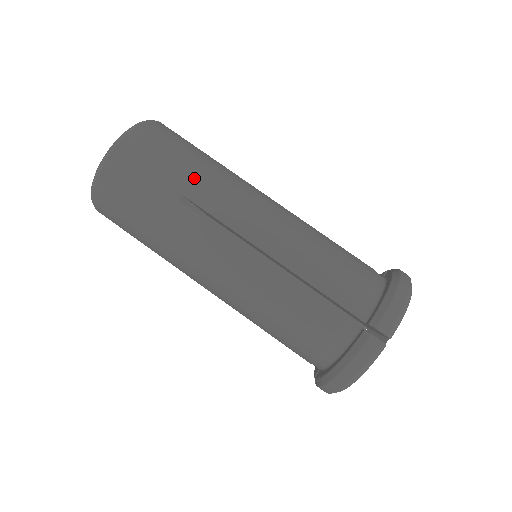
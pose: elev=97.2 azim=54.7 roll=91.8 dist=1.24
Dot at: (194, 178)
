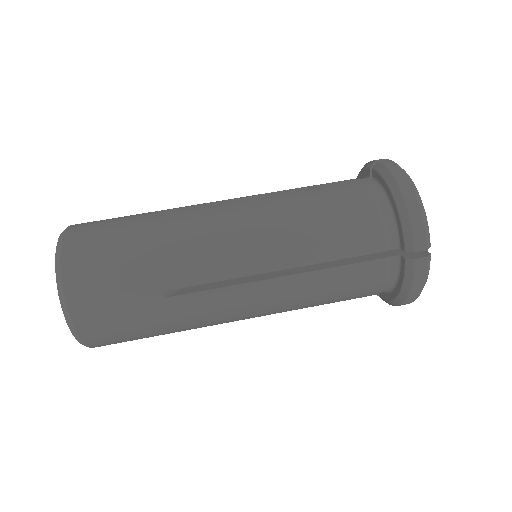
Dot at: (158, 267)
